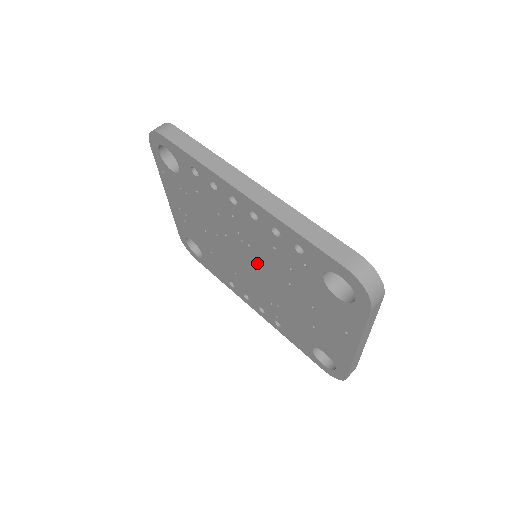
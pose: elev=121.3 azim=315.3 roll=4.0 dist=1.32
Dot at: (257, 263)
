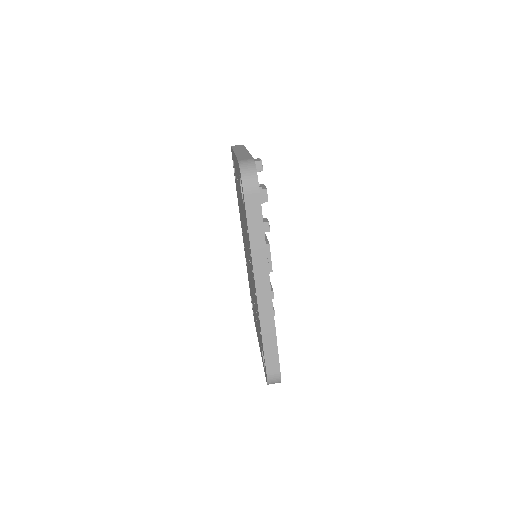
Dot at: occluded
